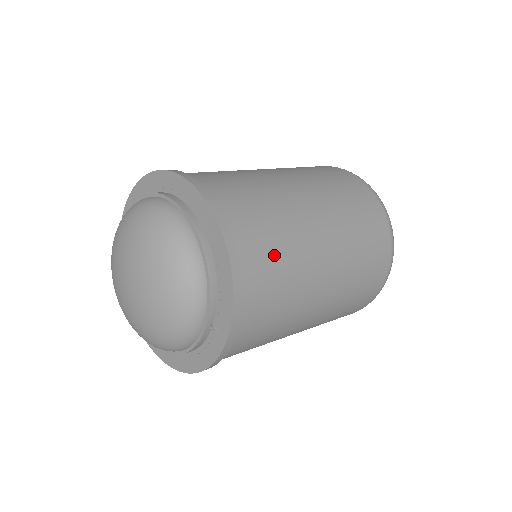
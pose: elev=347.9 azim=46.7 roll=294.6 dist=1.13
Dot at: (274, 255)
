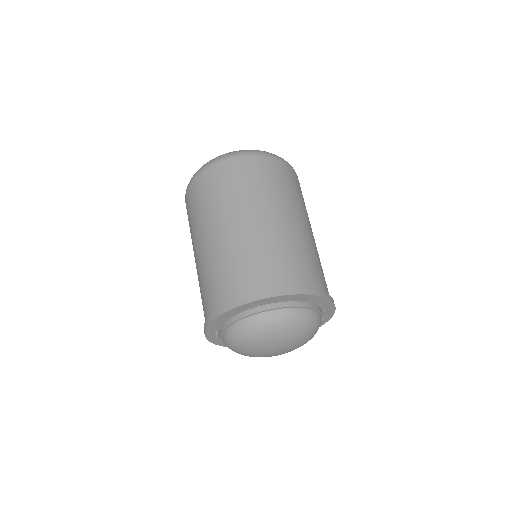
Dot at: (318, 268)
